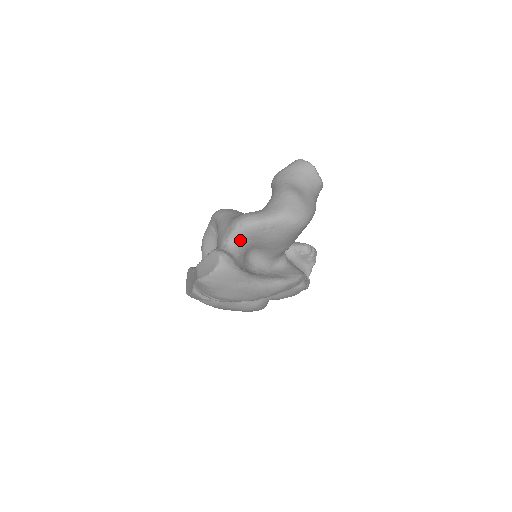
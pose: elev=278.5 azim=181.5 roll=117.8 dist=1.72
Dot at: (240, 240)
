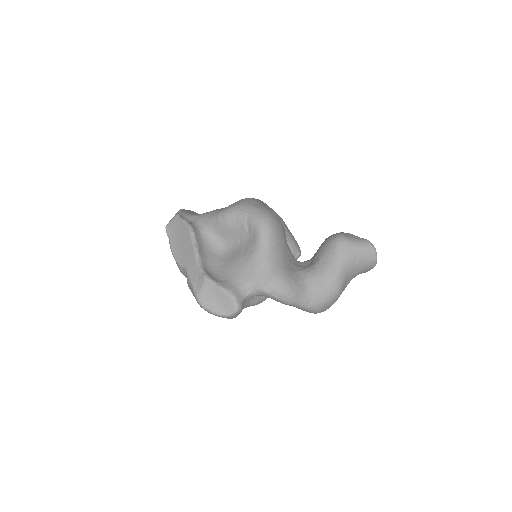
Dot at: occluded
